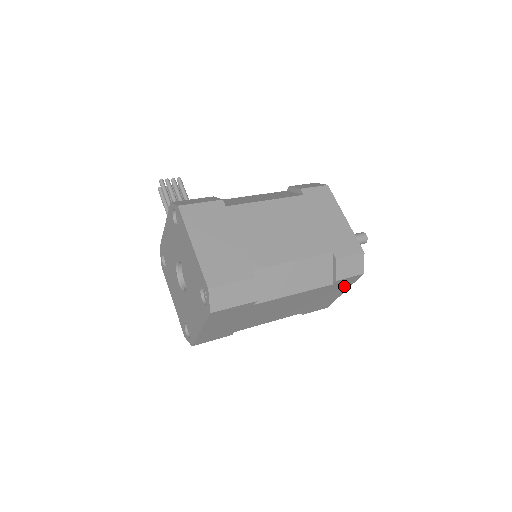
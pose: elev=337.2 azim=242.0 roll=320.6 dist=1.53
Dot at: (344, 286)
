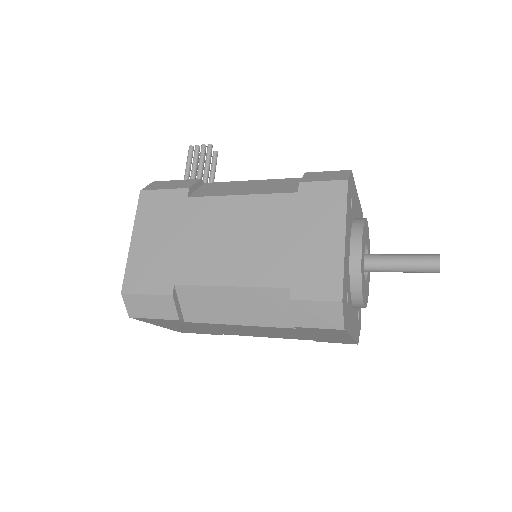
Dot at: (334, 333)
